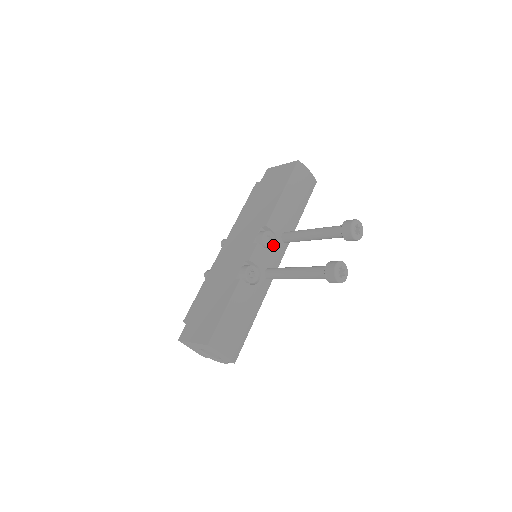
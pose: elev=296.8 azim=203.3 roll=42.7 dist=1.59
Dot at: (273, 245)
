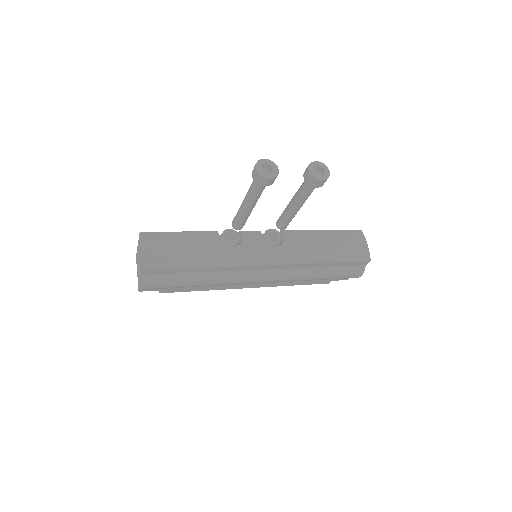
Dot at: (273, 244)
